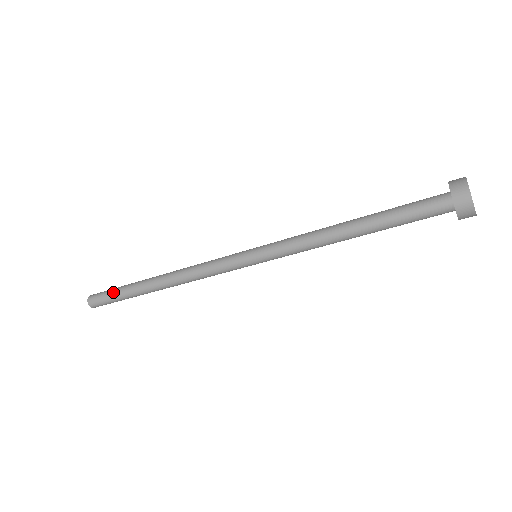
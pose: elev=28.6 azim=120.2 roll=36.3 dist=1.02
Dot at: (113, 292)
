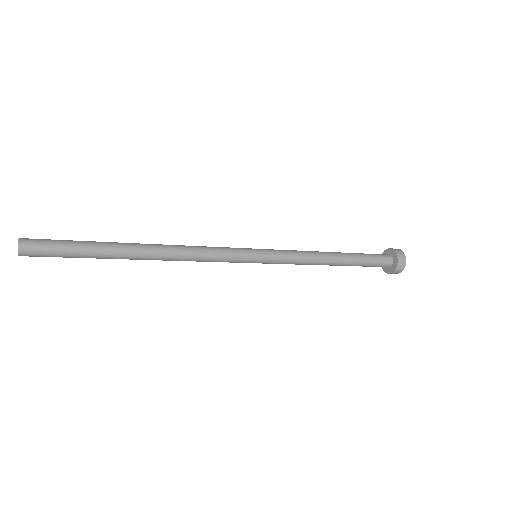
Dot at: (72, 247)
